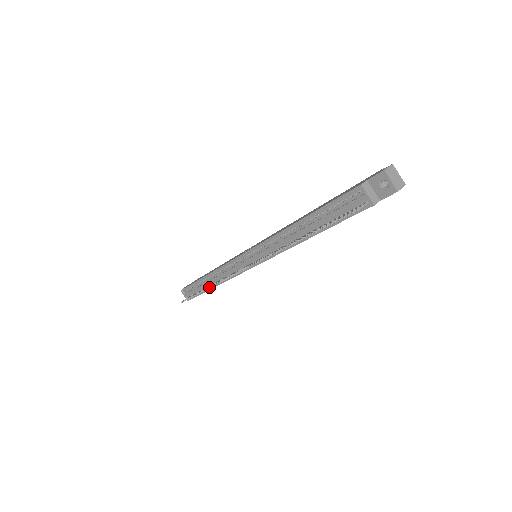
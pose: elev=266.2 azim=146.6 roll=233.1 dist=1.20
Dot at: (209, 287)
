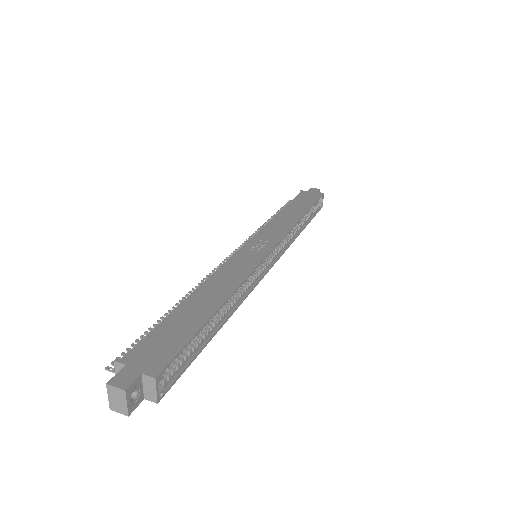
Dot at: (262, 225)
